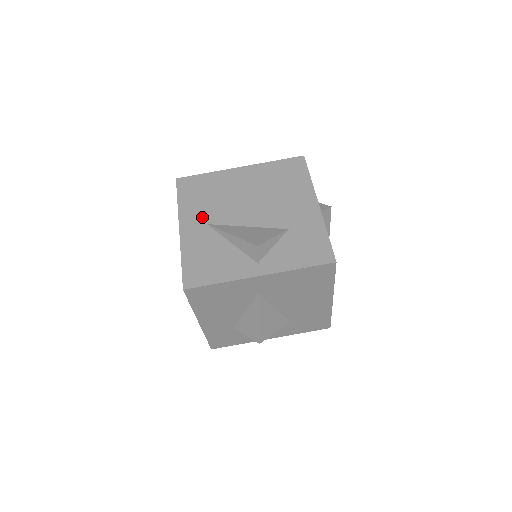
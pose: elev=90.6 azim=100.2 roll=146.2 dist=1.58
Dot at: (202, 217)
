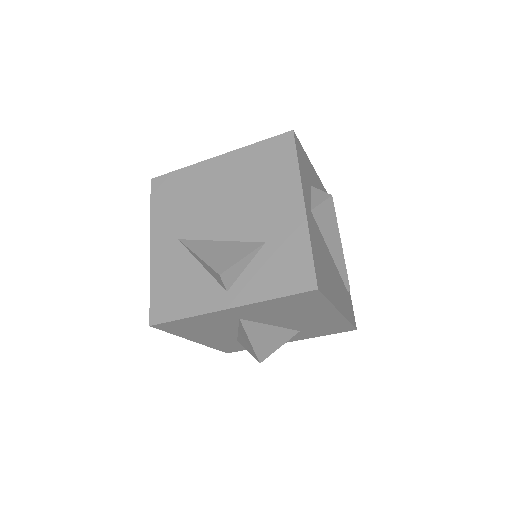
Dot at: (173, 230)
